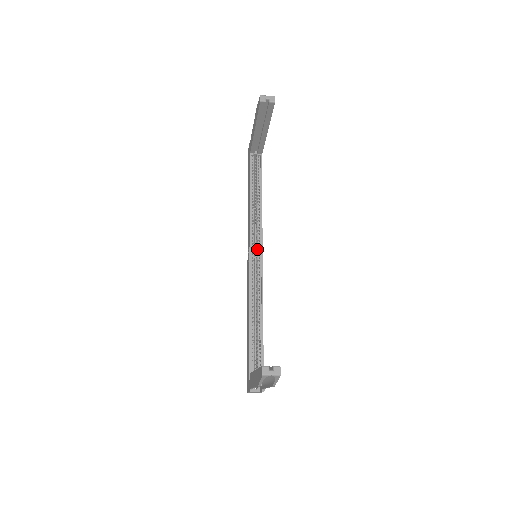
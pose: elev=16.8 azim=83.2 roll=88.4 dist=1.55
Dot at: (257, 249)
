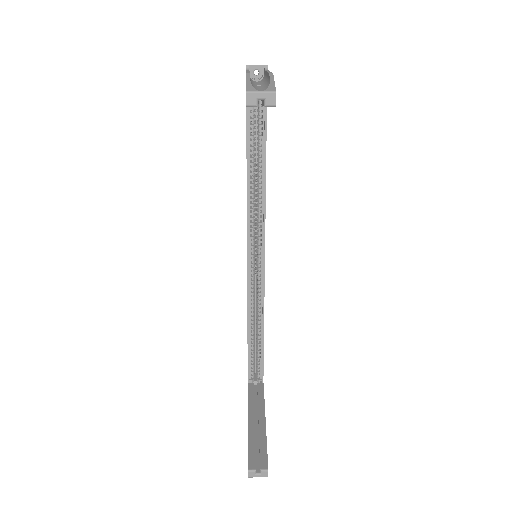
Dot at: (258, 246)
